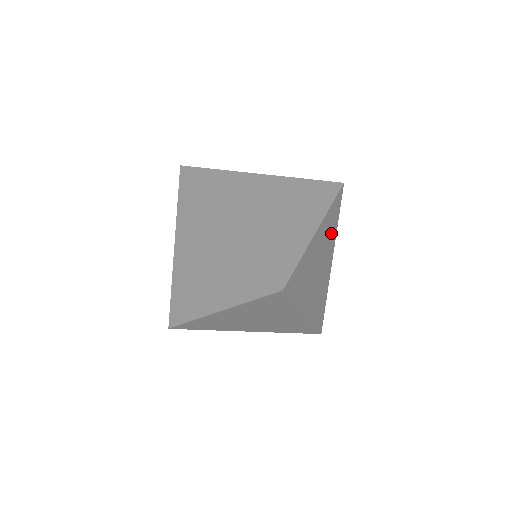
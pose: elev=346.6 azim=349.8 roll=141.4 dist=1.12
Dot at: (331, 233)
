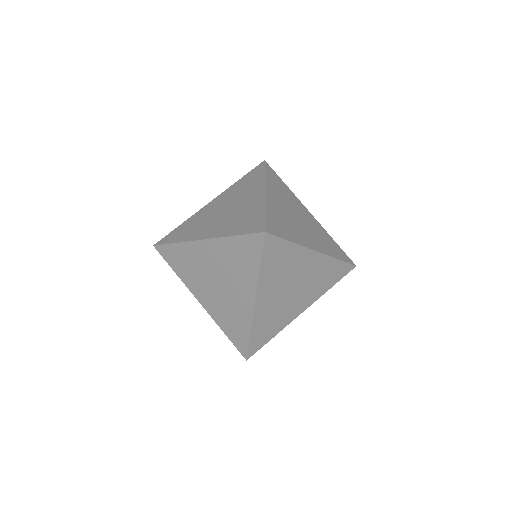
Dot at: (320, 283)
